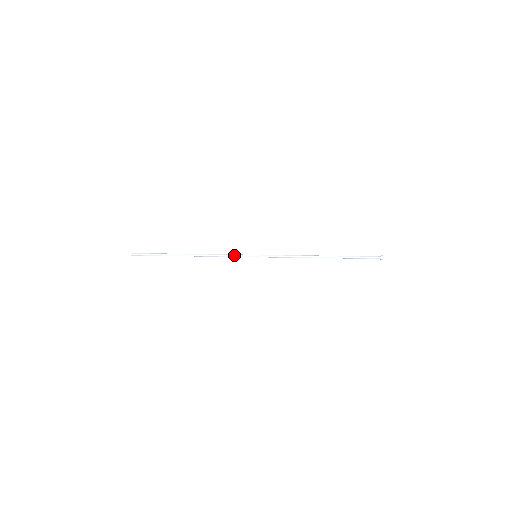
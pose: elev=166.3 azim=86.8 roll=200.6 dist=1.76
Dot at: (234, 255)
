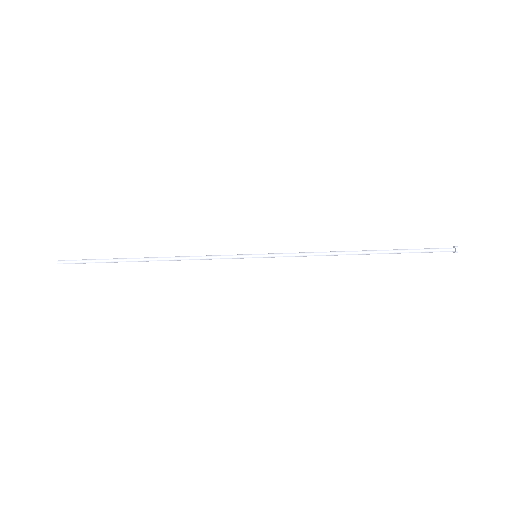
Dot at: (221, 255)
